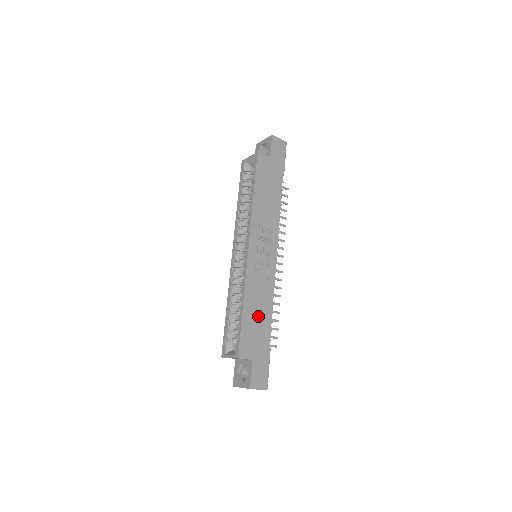
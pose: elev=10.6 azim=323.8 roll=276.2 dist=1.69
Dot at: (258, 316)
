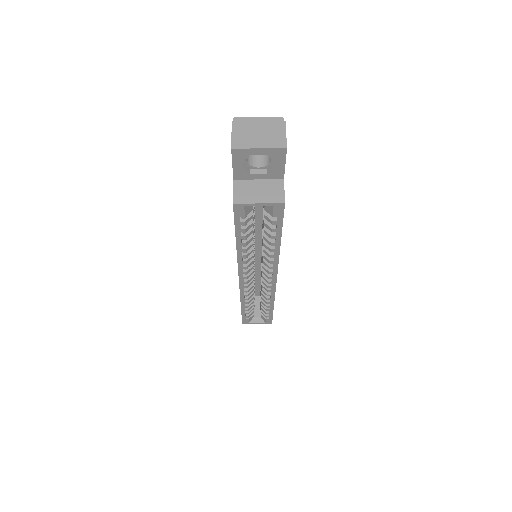
Dot at: occluded
